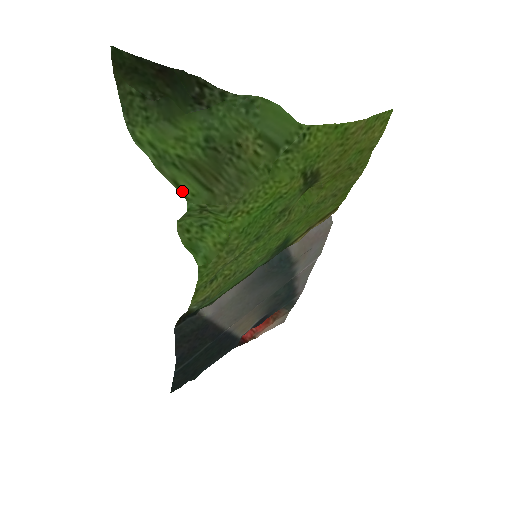
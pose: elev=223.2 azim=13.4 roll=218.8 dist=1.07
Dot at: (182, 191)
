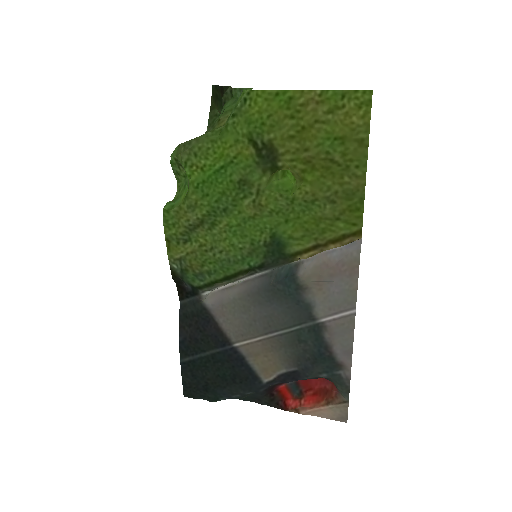
Dot at: occluded
